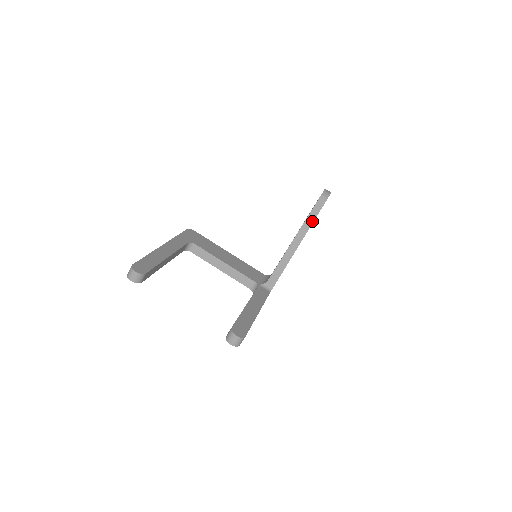
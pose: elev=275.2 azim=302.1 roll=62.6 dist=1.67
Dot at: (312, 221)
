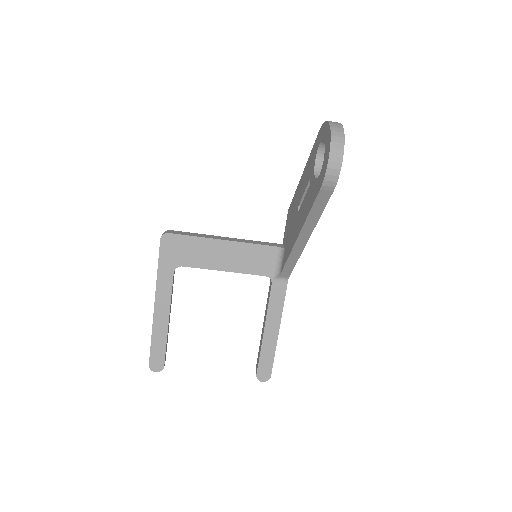
Dot at: (316, 219)
